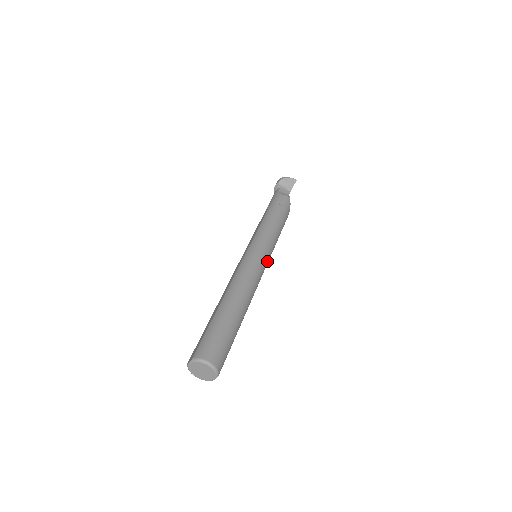
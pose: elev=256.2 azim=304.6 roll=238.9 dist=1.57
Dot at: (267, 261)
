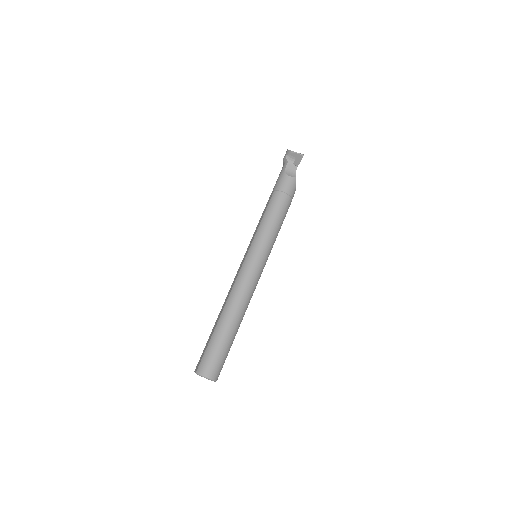
Dot at: (264, 264)
